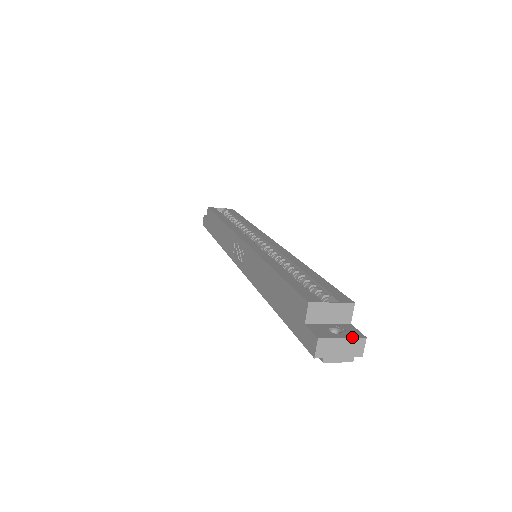
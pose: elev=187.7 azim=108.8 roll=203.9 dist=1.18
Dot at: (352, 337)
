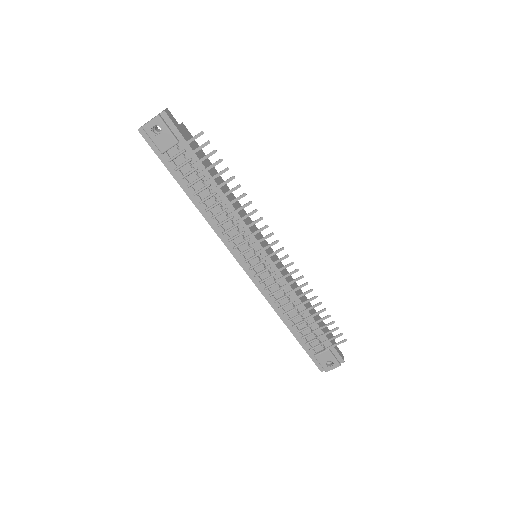
Dot at: occluded
